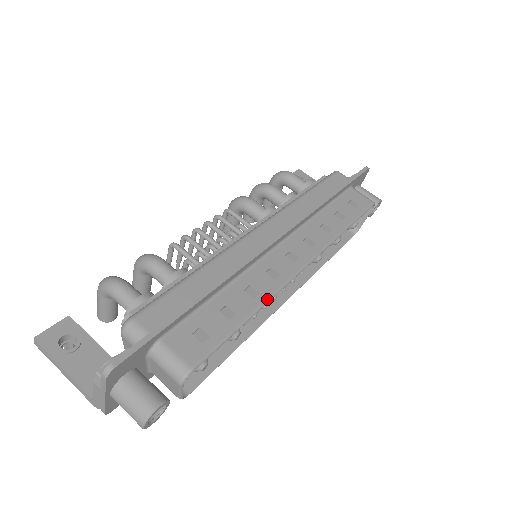
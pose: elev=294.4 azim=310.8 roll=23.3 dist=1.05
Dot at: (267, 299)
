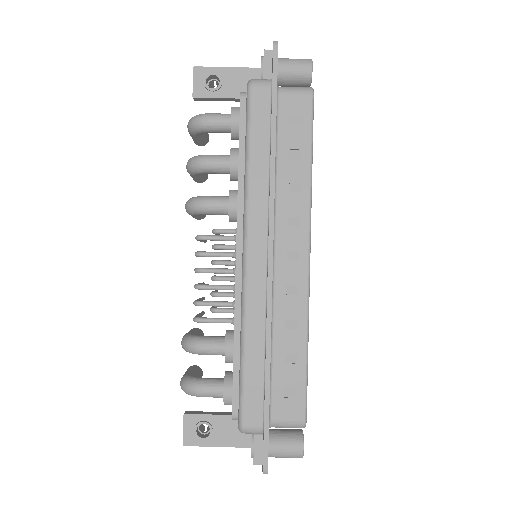
Dot at: (307, 320)
